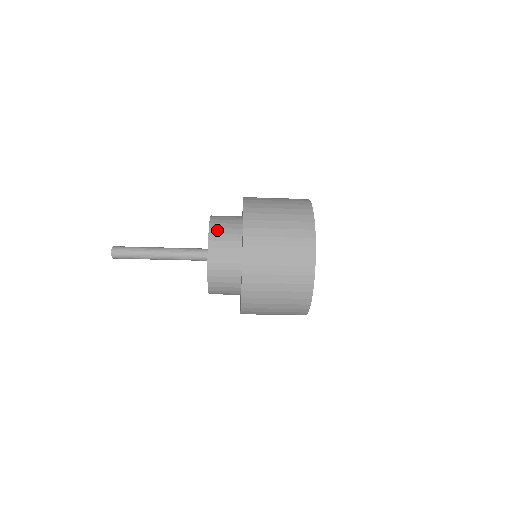
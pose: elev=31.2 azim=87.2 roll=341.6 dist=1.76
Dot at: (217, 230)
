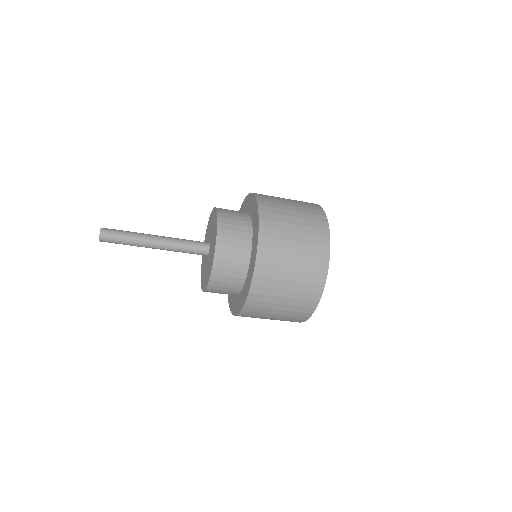
Dot at: (223, 256)
